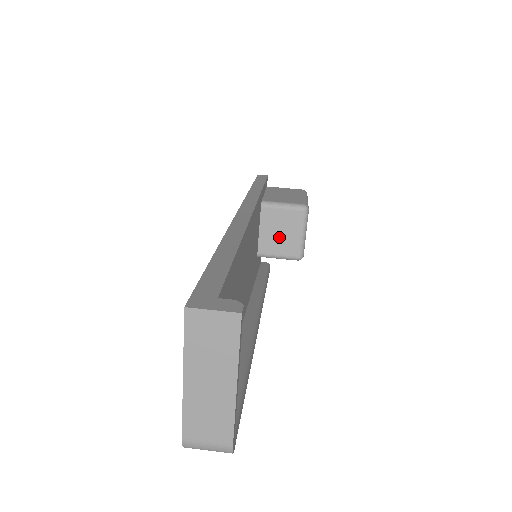
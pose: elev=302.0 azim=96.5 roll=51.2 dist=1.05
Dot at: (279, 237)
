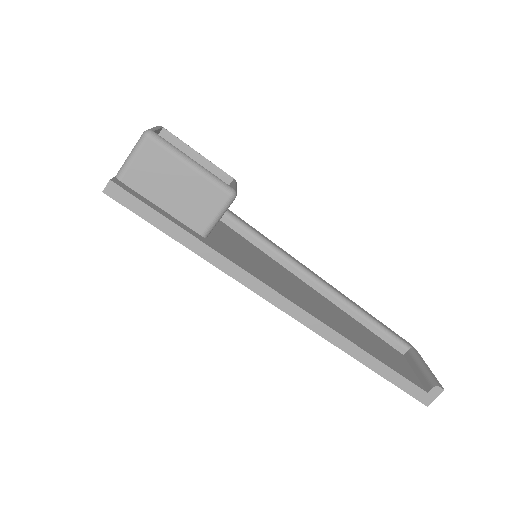
Dot at: occluded
